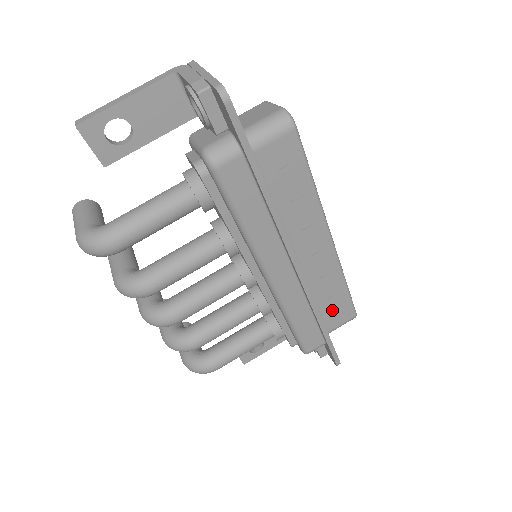
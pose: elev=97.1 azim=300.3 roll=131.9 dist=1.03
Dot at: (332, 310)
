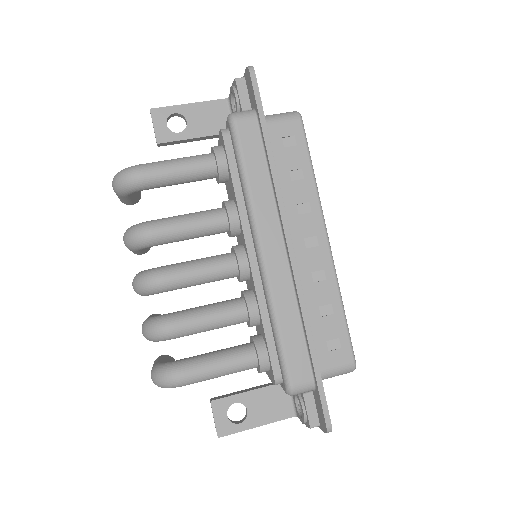
Dot at: (325, 336)
